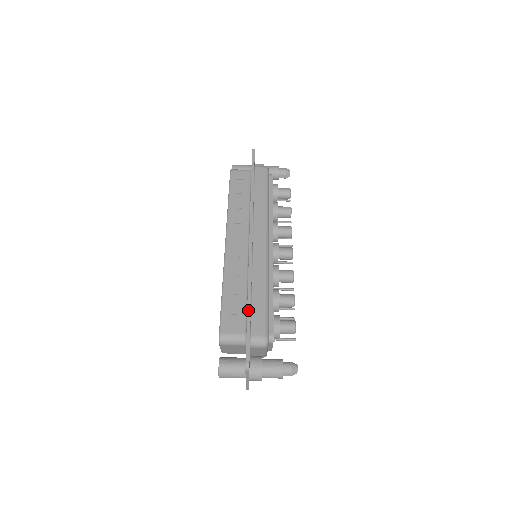
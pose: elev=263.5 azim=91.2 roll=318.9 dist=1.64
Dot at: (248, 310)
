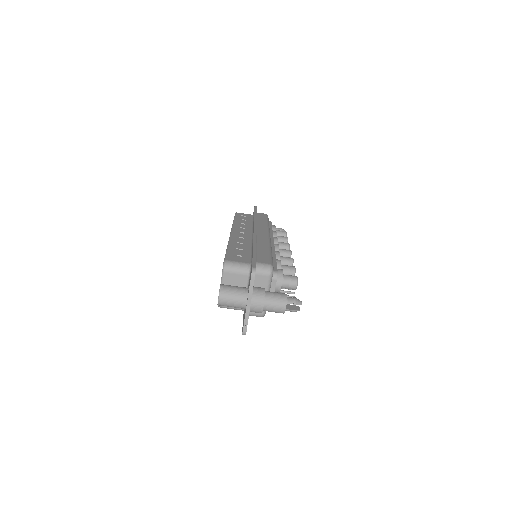
Dot at: (254, 250)
